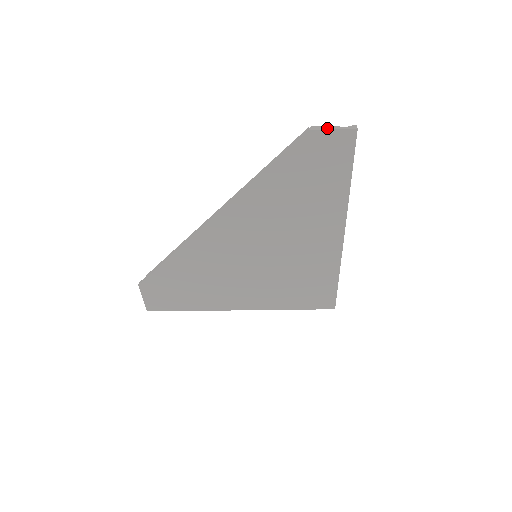
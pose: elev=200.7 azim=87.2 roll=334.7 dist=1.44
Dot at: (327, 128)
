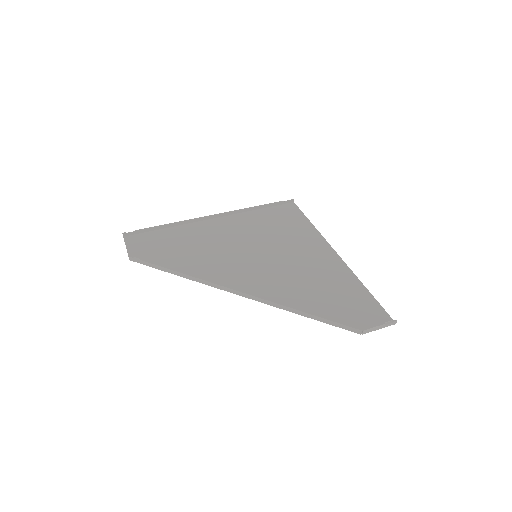
Dot at: (375, 330)
